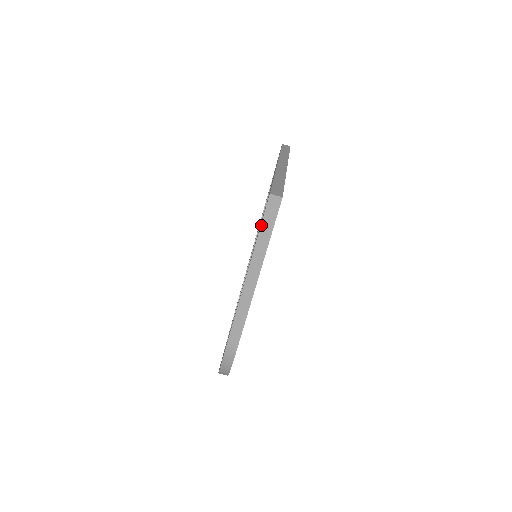
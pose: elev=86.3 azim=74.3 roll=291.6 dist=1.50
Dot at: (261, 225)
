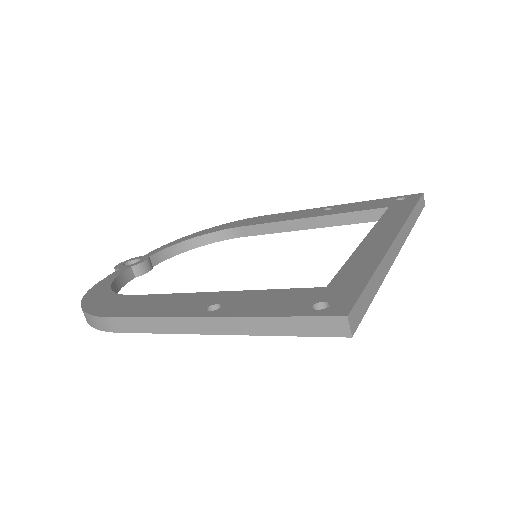
Dot at: (291, 317)
